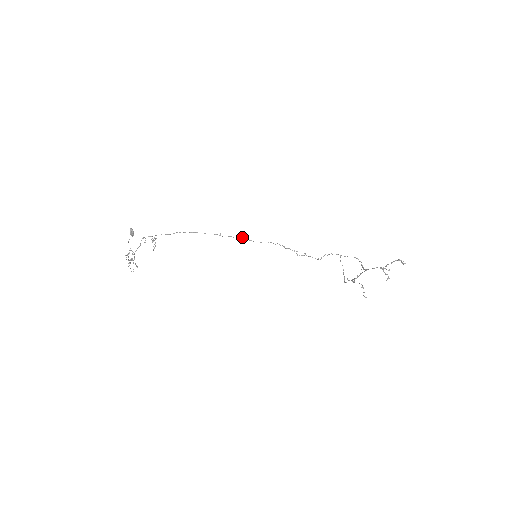
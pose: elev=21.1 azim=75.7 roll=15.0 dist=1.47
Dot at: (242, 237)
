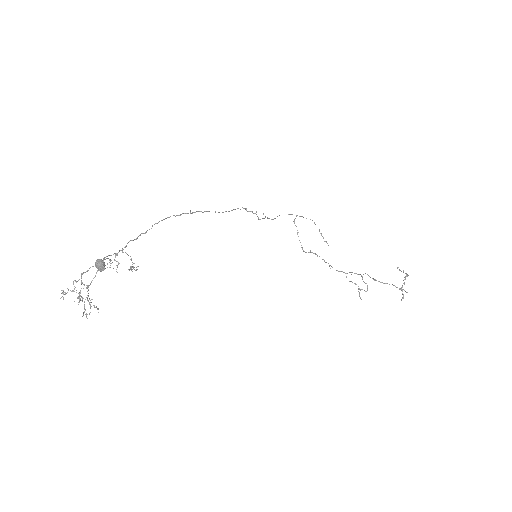
Dot at: occluded
